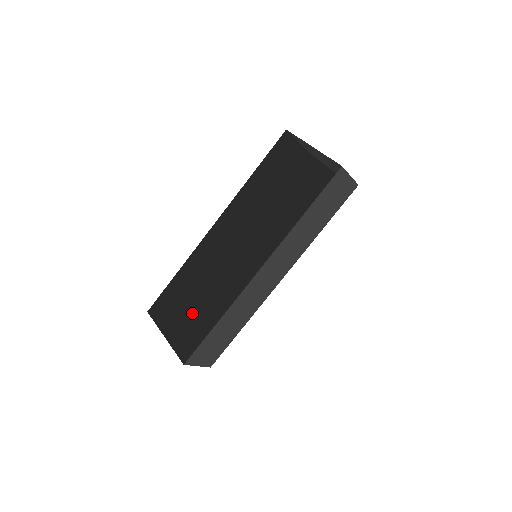
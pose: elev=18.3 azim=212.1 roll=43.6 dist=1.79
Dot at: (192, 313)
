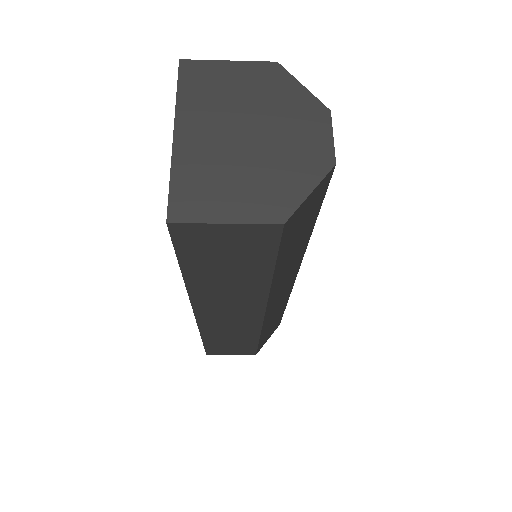
Dot at: occluded
